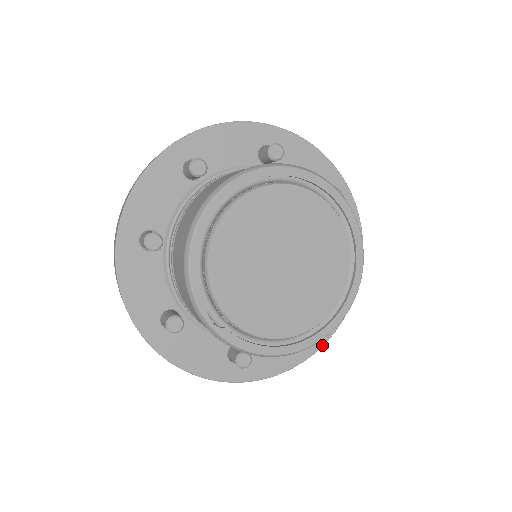
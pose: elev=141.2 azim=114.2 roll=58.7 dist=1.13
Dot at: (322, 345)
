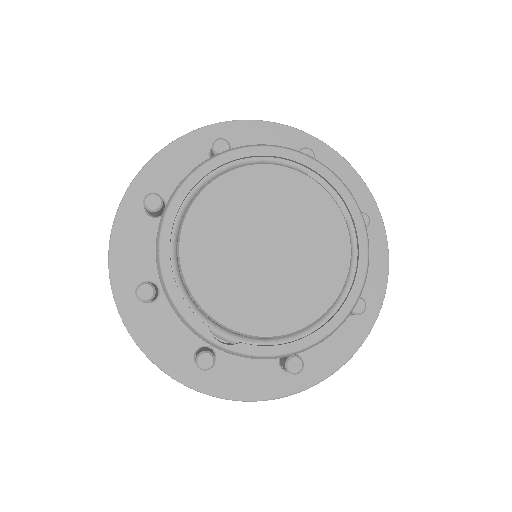
Dot at: (378, 311)
